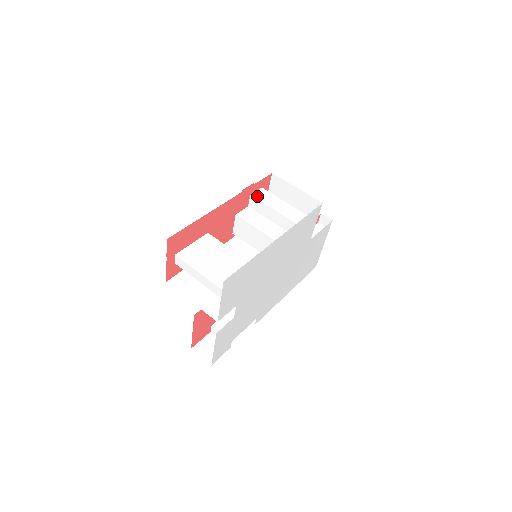
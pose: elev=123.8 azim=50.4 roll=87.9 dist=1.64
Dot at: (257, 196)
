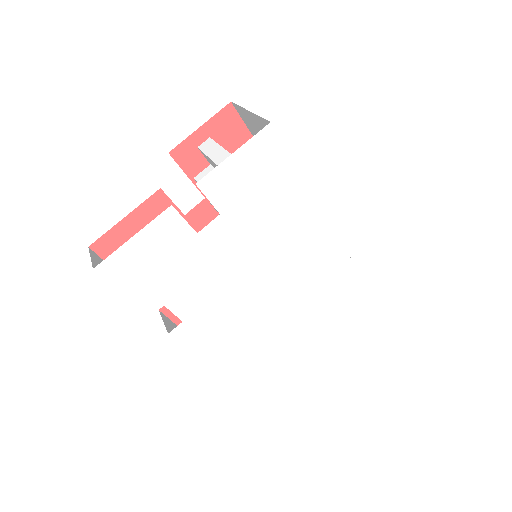
Dot at: occluded
